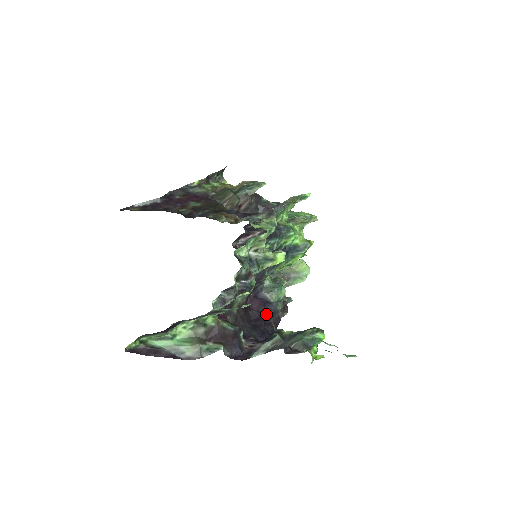
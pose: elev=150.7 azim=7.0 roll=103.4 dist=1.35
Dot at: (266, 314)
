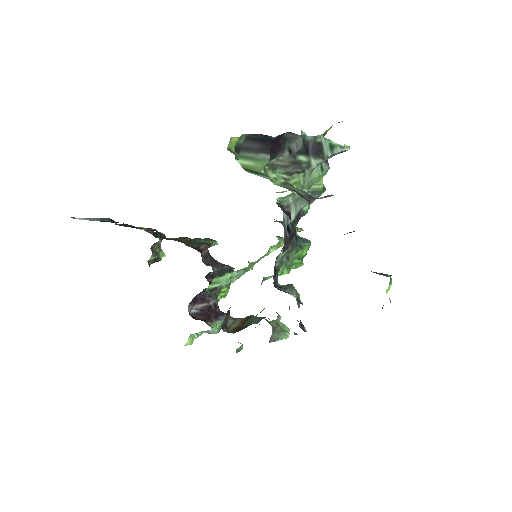
Dot at: (298, 301)
